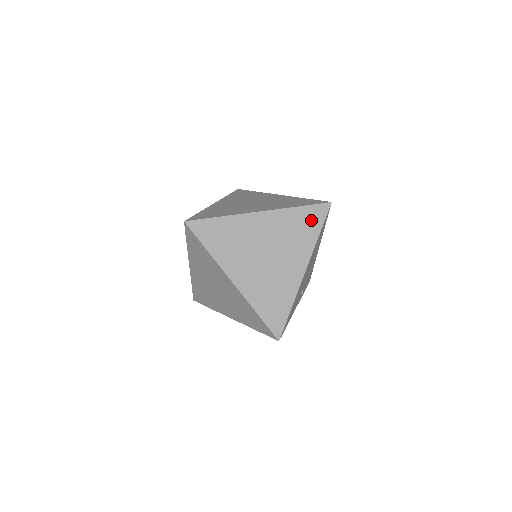
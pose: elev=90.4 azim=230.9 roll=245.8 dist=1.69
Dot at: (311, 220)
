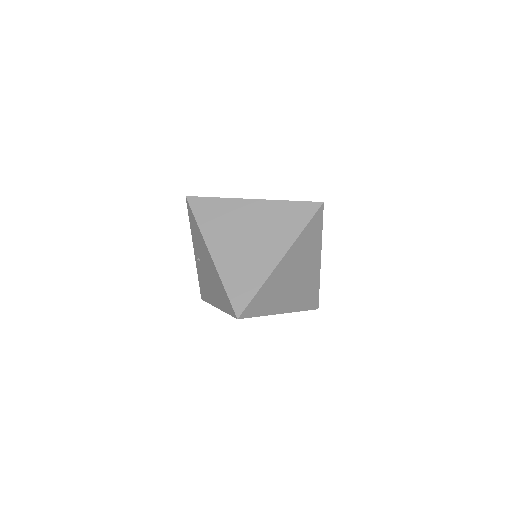
Dot at: occluded
